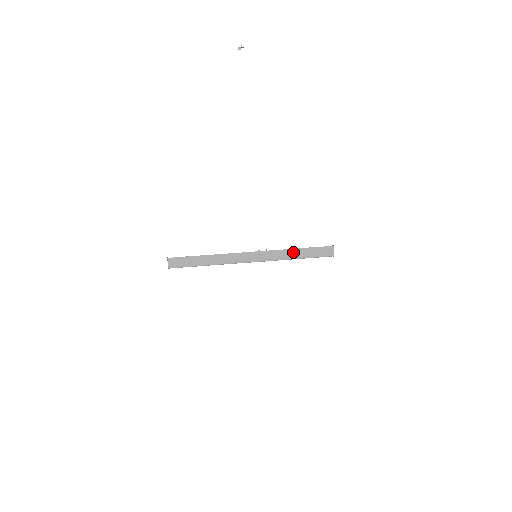
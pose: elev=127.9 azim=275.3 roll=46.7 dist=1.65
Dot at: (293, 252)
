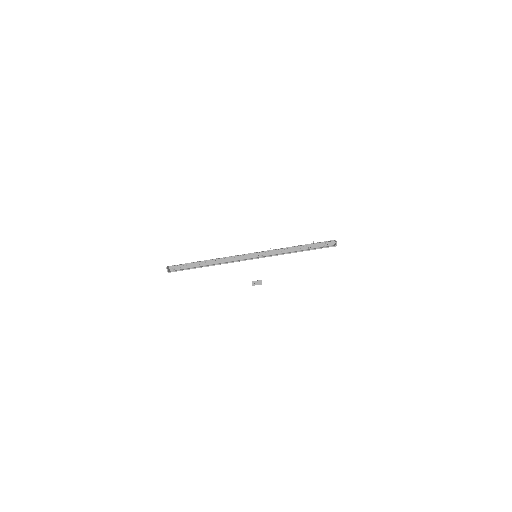
Dot at: occluded
